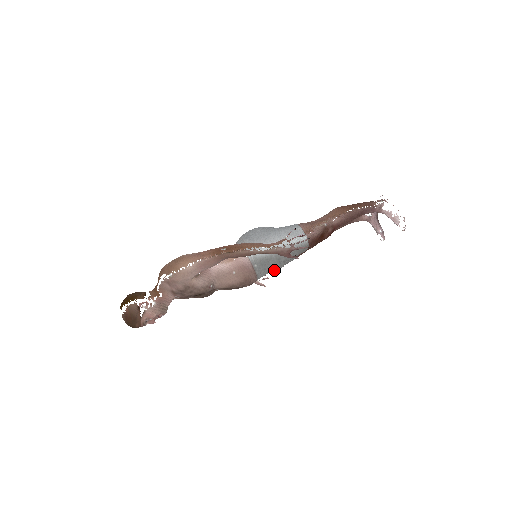
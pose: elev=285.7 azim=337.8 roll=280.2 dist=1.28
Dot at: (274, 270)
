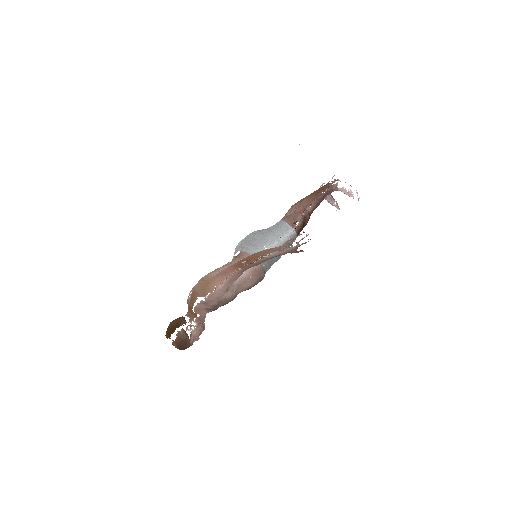
Dot at: occluded
